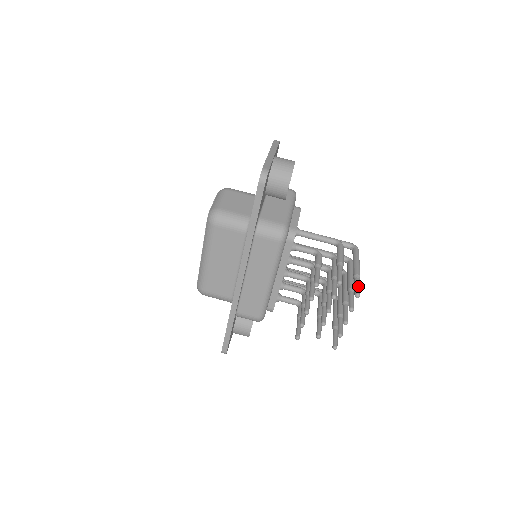
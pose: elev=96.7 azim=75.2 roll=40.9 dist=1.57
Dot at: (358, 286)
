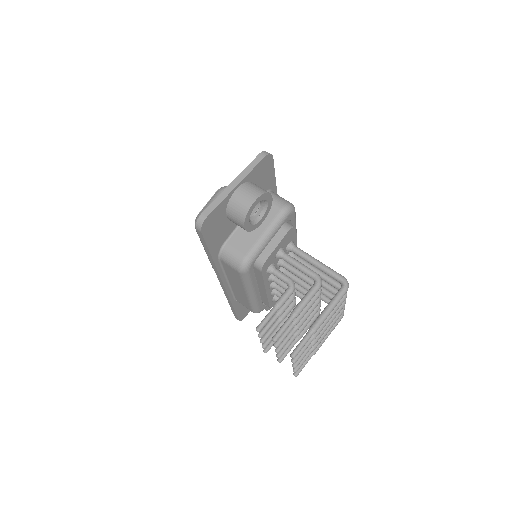
Dot at: (301, 345)
